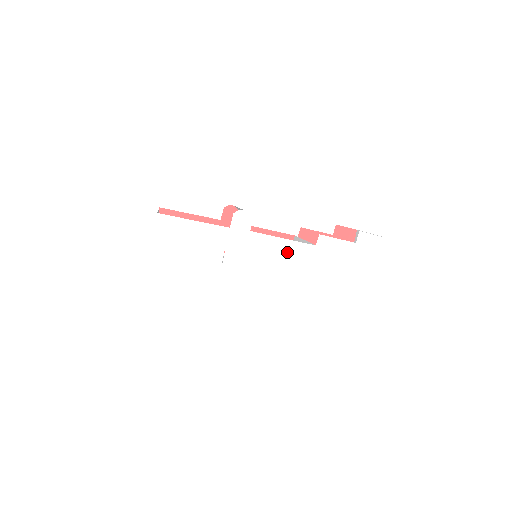
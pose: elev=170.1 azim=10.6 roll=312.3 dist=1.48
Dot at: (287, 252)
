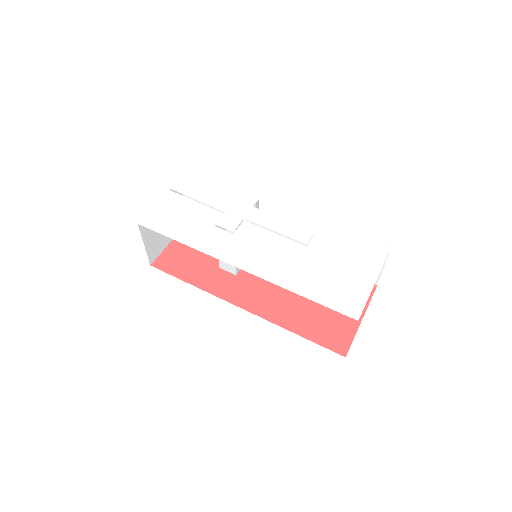
Dot at: (283, 229)
